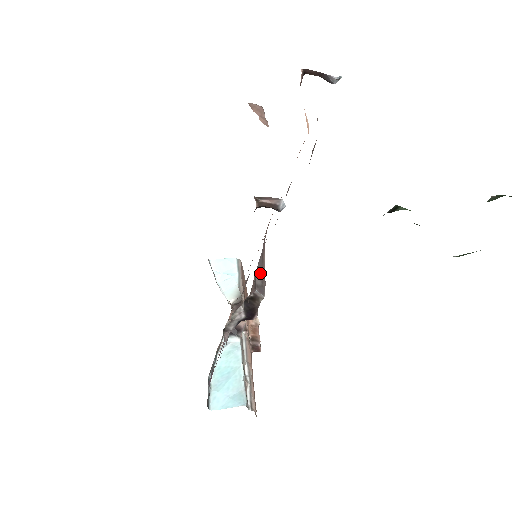
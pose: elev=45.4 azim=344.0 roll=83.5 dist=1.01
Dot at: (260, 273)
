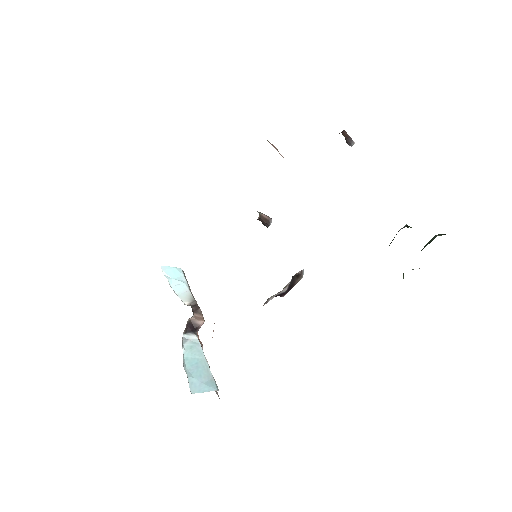
Dot at: occluded
